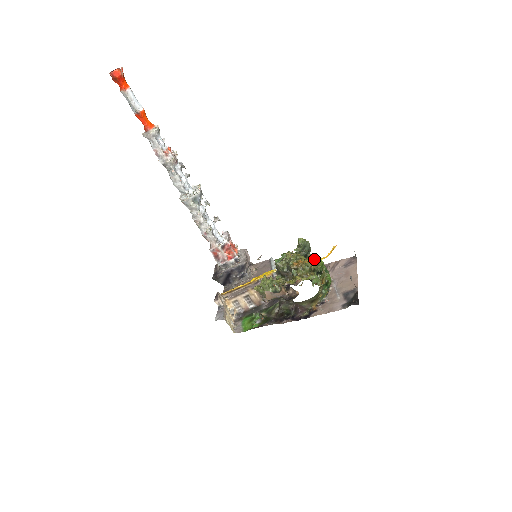
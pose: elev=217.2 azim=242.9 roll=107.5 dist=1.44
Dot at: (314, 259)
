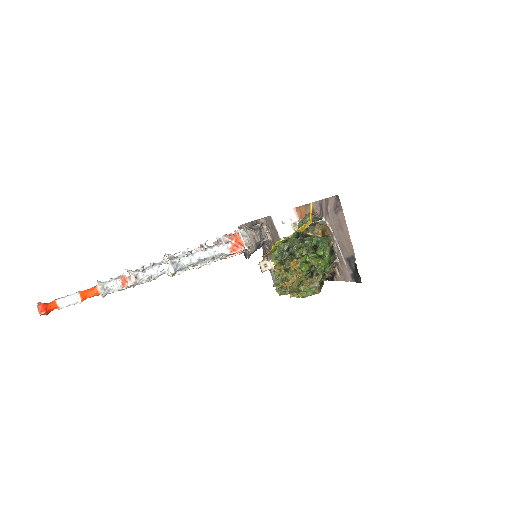
Dot at: (296, 268)
